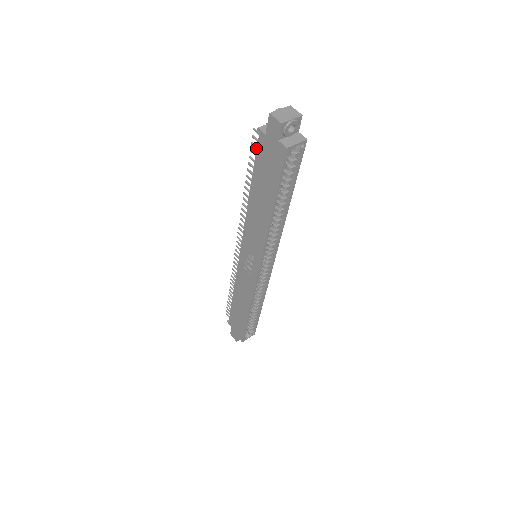
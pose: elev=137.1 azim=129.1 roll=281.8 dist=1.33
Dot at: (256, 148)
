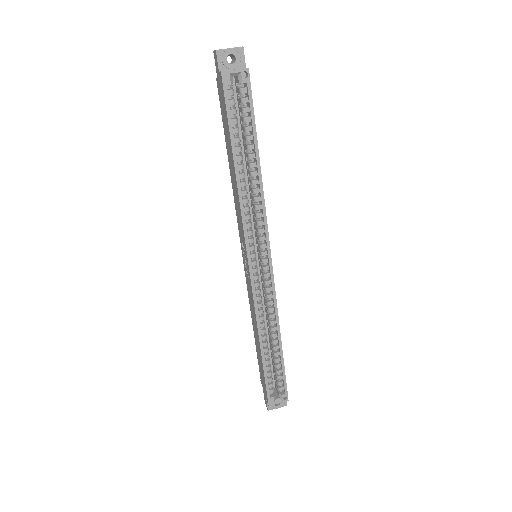
Dot at: occluded
